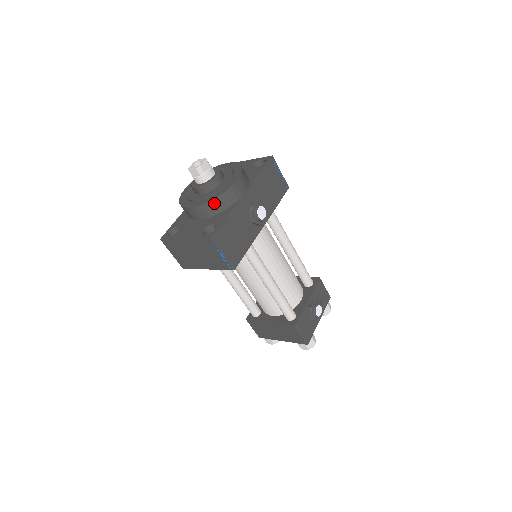
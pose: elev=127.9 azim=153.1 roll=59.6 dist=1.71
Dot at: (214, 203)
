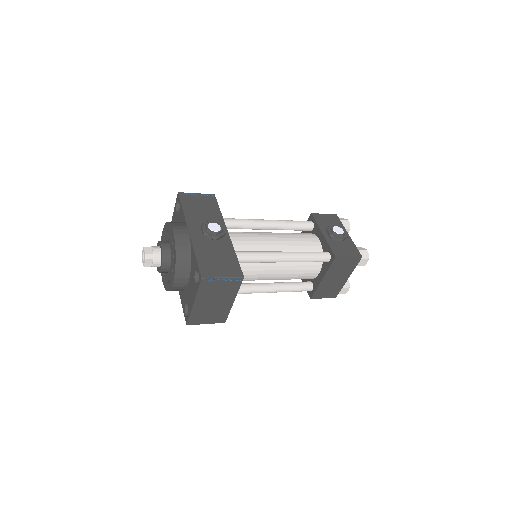
Dot at: (179, 261)
